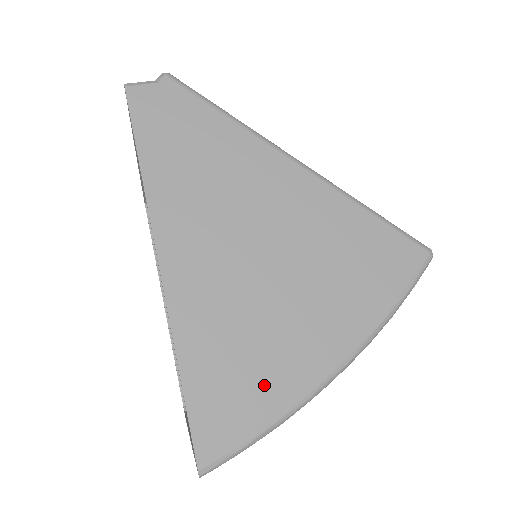
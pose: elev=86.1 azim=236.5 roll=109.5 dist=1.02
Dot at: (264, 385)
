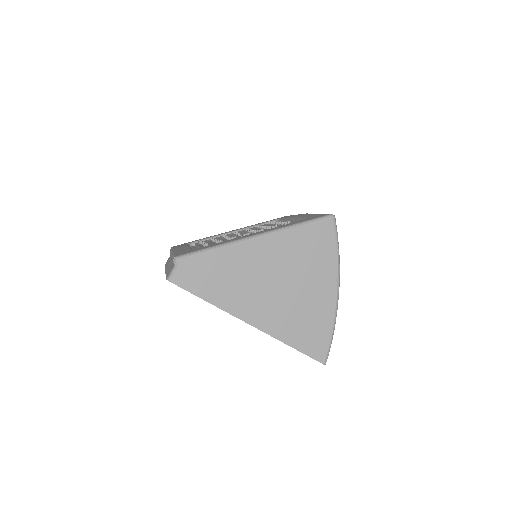
Dot at: (319, 323)
